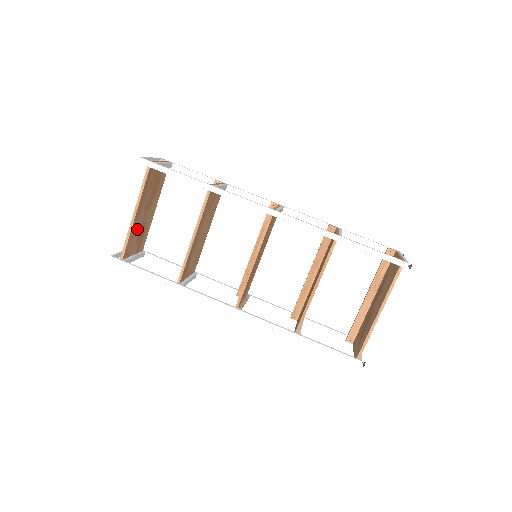
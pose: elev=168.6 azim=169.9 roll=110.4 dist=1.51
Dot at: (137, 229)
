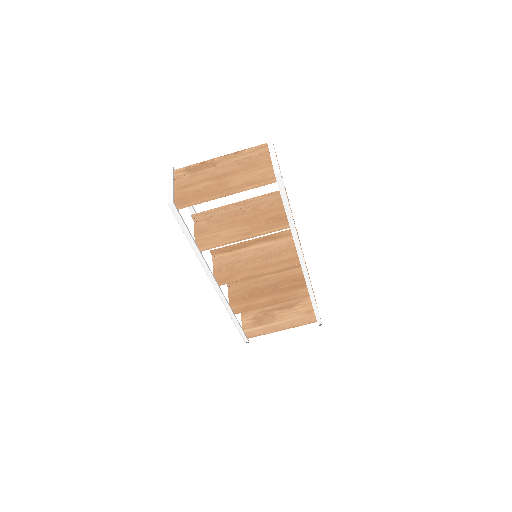
Dot at: (208, 190)
